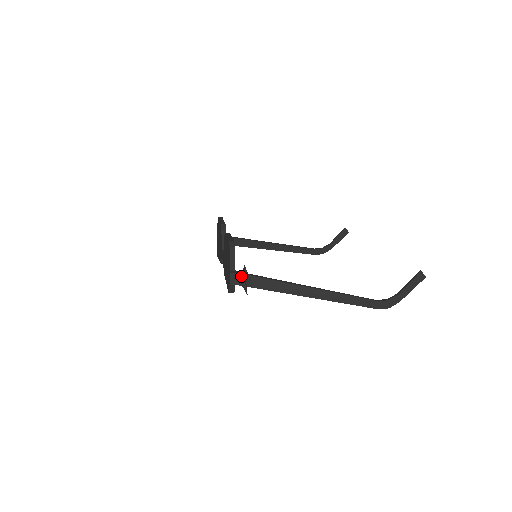
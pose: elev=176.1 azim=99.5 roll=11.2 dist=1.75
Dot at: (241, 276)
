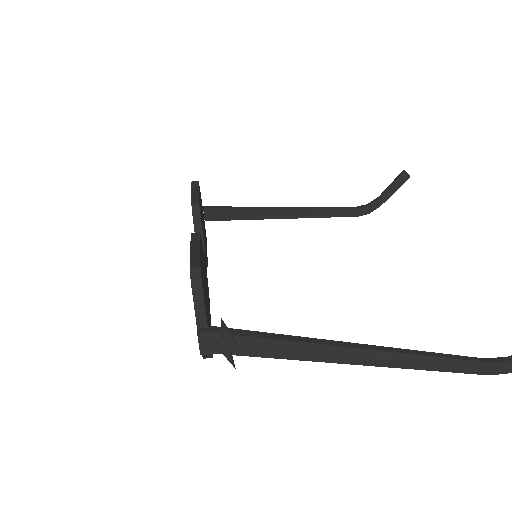
Dot at: (219, 337)
